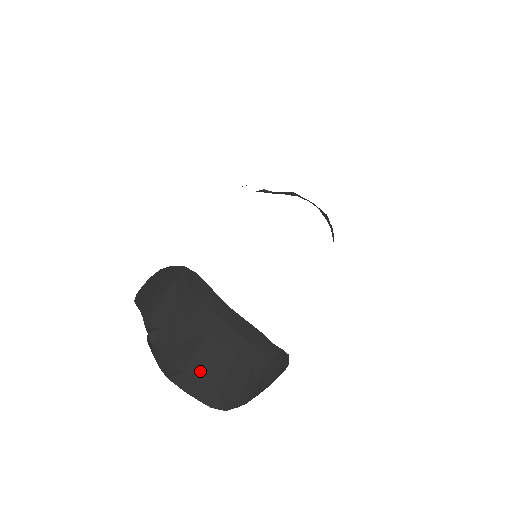
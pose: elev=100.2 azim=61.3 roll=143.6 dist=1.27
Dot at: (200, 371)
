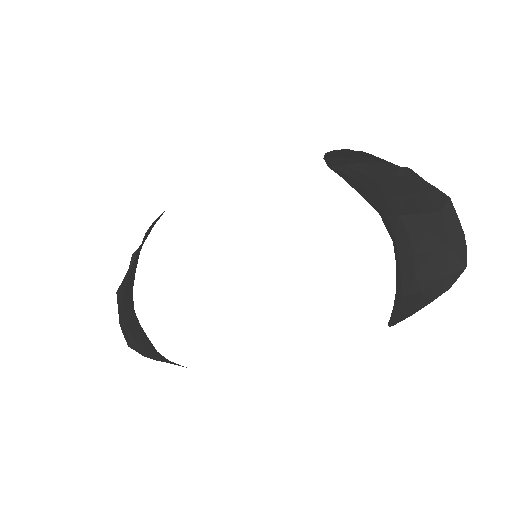
Dot at: (126, 308)
